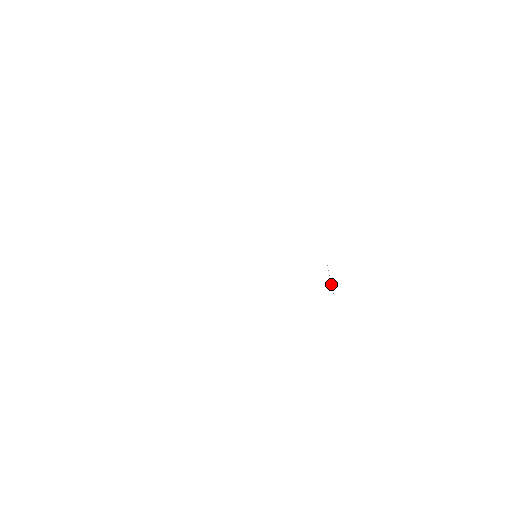
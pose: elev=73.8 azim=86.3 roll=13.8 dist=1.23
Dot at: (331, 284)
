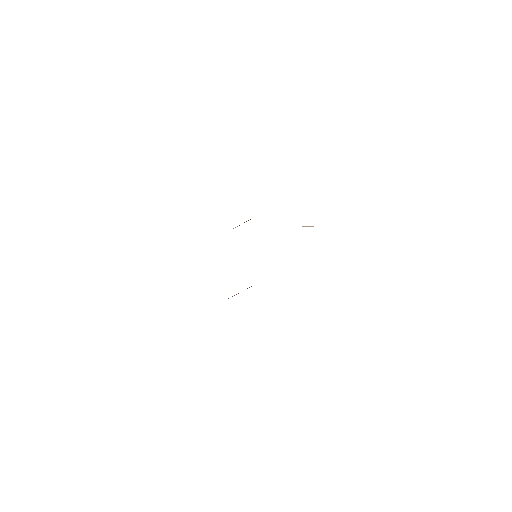
Dot at: (311, 226)
